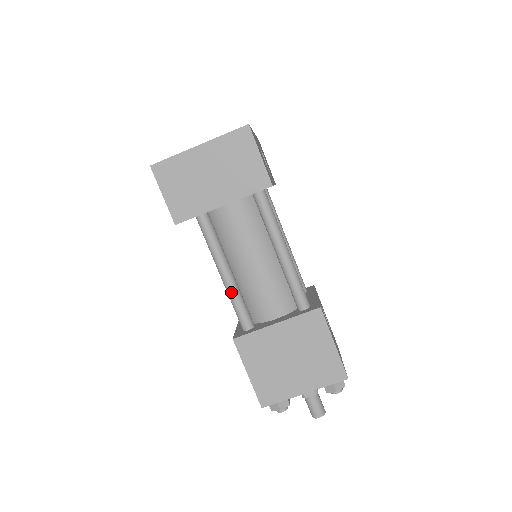
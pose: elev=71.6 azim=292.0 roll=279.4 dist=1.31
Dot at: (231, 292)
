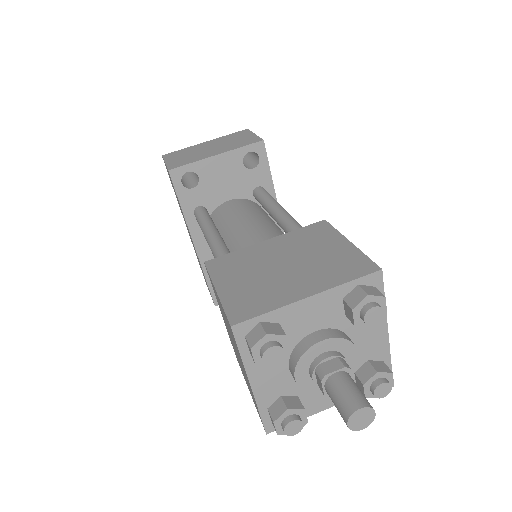
Dot at: (215, 242)
